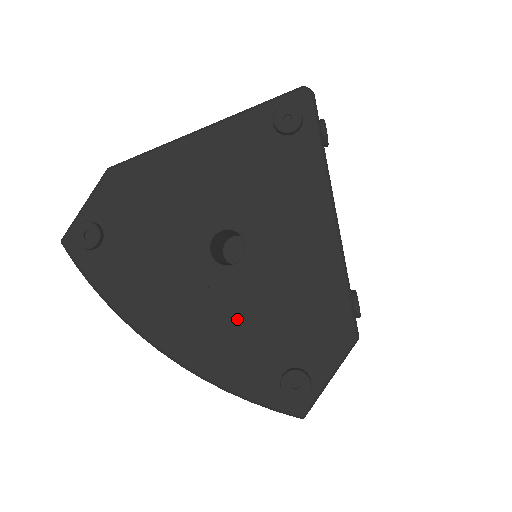
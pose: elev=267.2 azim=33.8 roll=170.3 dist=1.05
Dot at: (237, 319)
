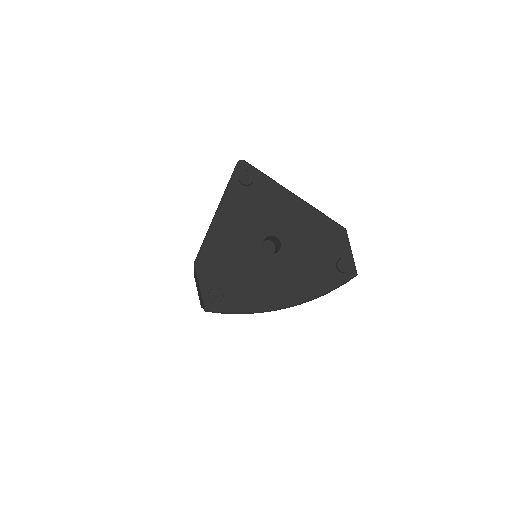
Dot at: (302, 266)
